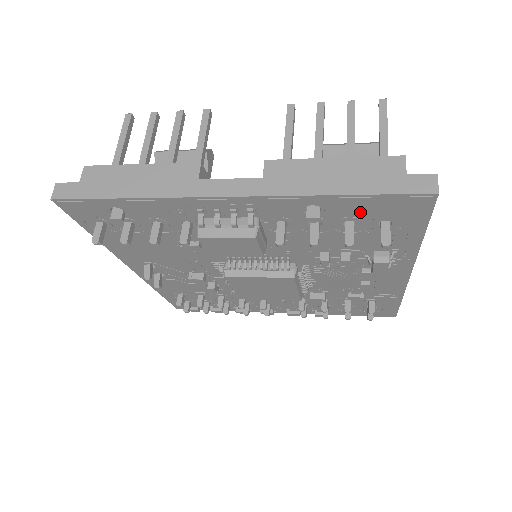
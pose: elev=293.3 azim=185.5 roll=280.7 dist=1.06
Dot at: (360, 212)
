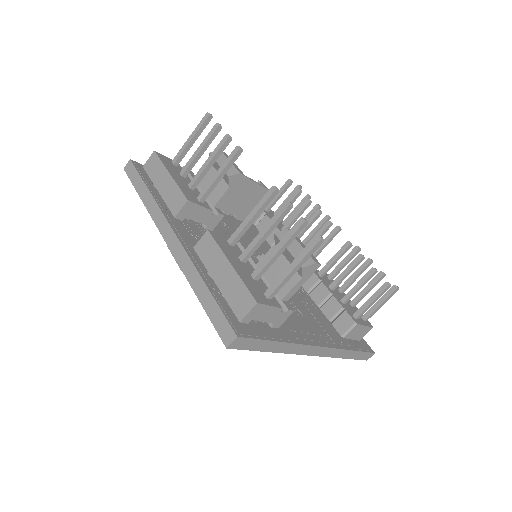
Dot at: occluded
